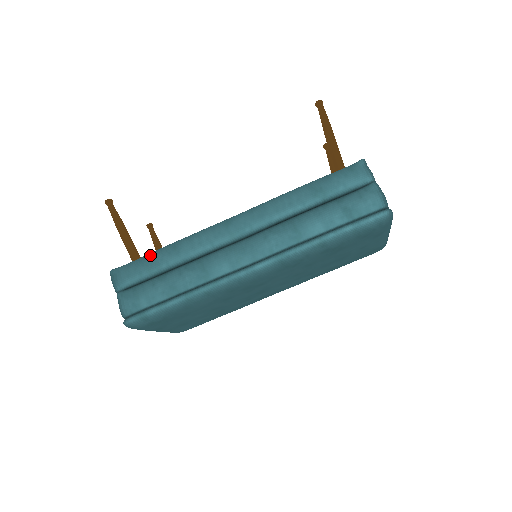
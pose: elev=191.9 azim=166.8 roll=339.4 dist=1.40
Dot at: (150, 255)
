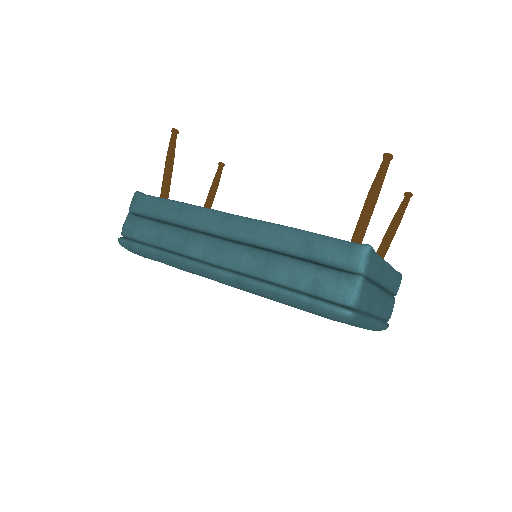
Dot at: (163, 200)
